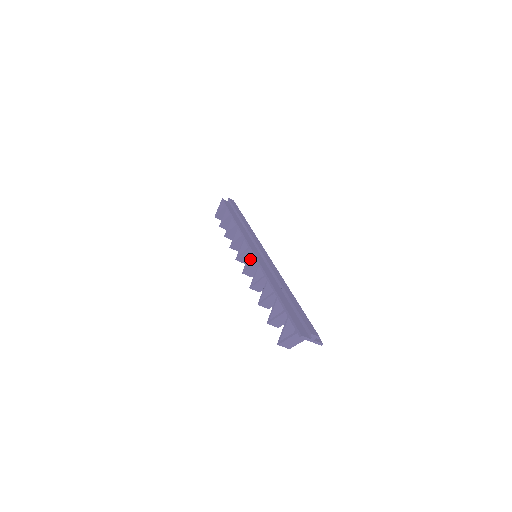
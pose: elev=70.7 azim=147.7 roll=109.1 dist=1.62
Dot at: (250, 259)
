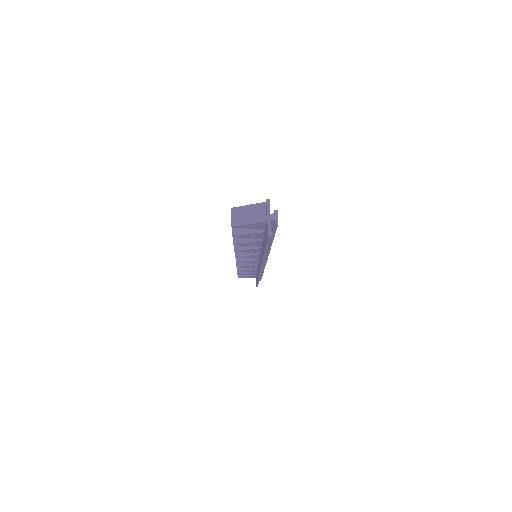
Dot at: occluded
